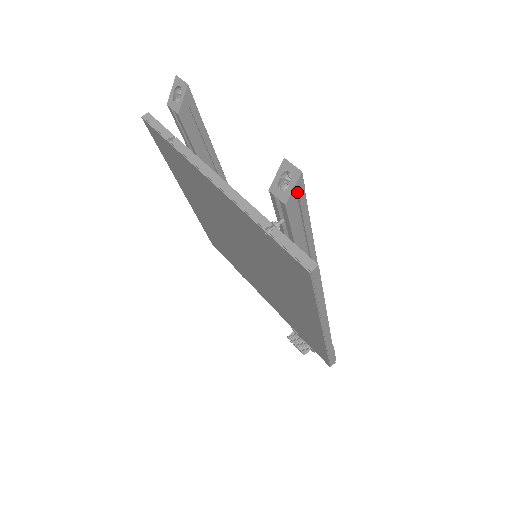
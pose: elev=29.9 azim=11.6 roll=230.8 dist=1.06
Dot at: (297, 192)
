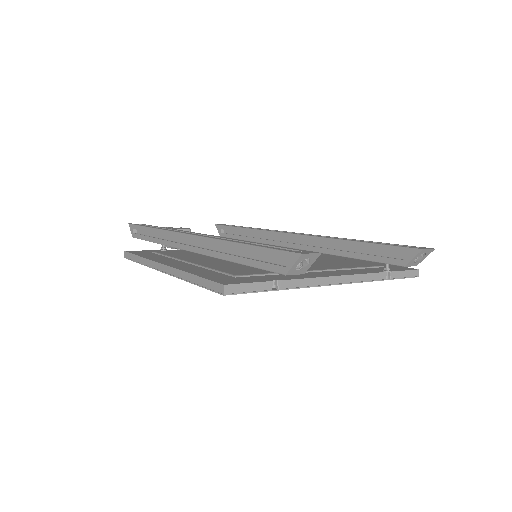
Dot at: occluded
